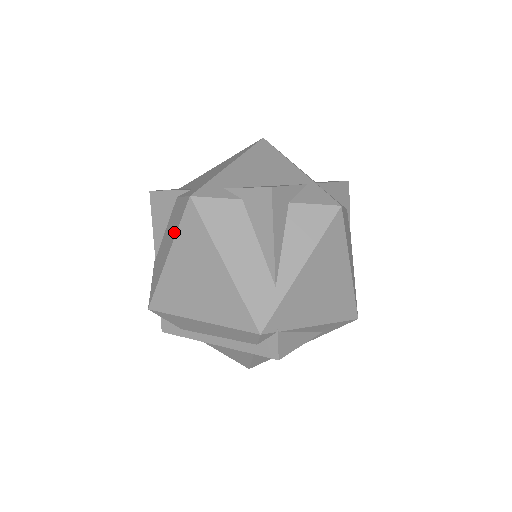
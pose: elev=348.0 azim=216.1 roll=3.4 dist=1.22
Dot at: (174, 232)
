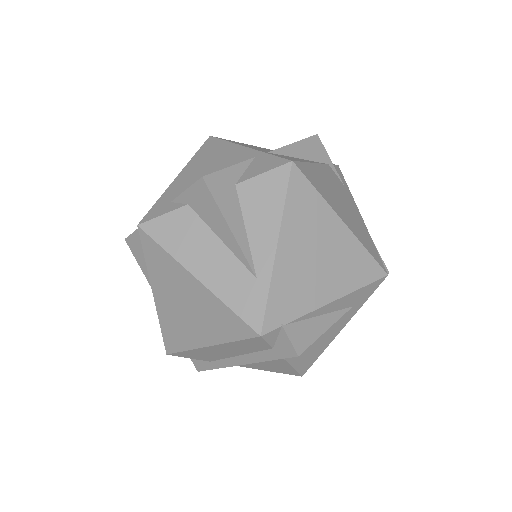
Dot at: (147, 268)
